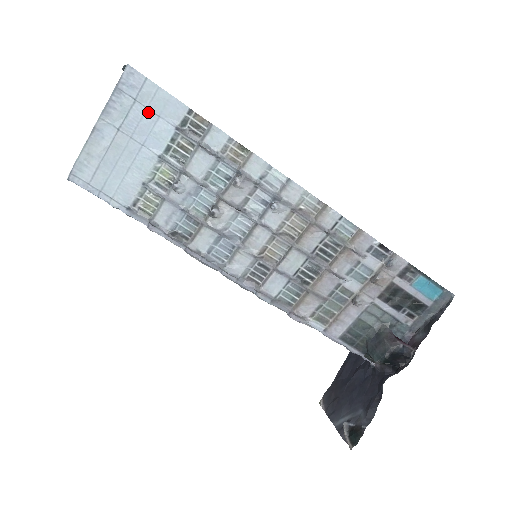
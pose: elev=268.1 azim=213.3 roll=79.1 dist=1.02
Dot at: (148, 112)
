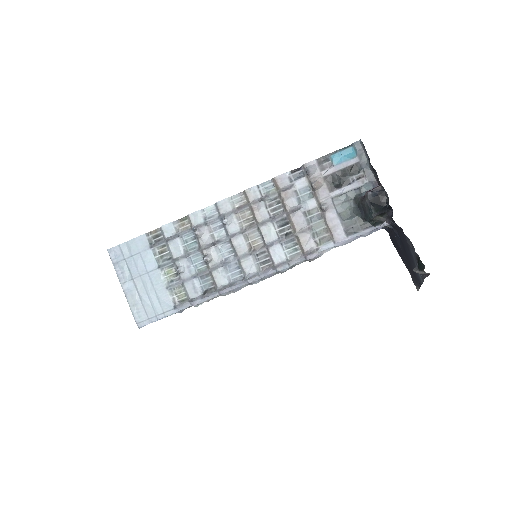
Dot at: (134, 257)
